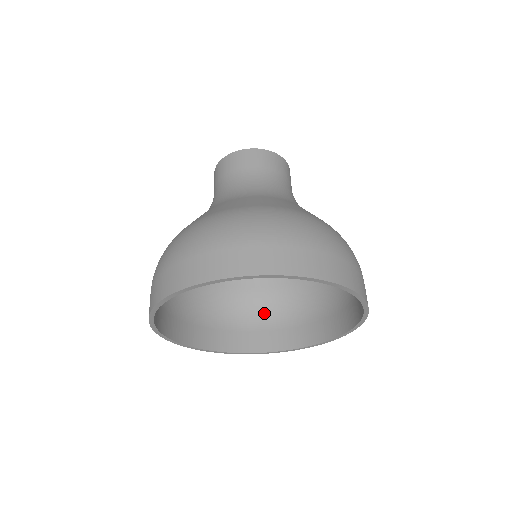
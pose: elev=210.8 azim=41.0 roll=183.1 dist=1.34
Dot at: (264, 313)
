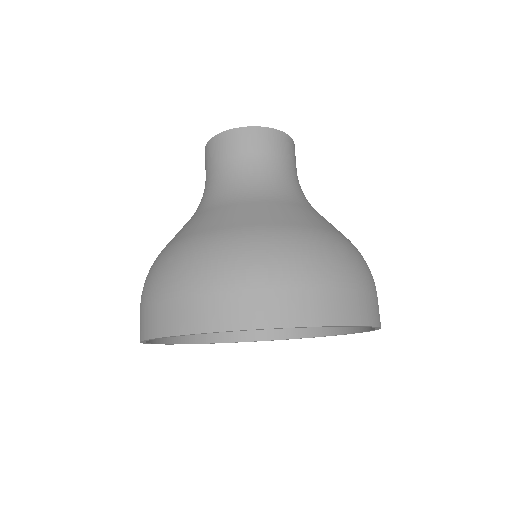
Dot at: occluded
